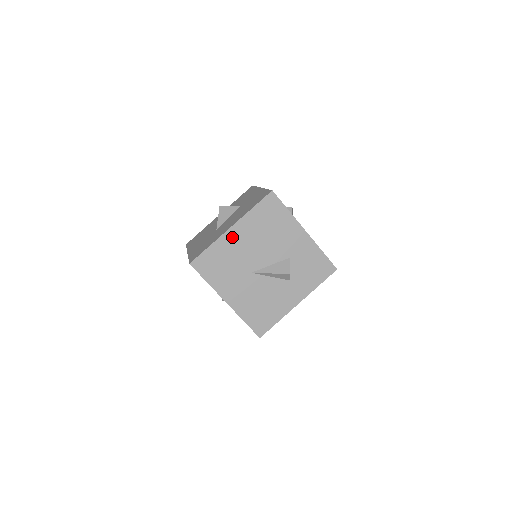
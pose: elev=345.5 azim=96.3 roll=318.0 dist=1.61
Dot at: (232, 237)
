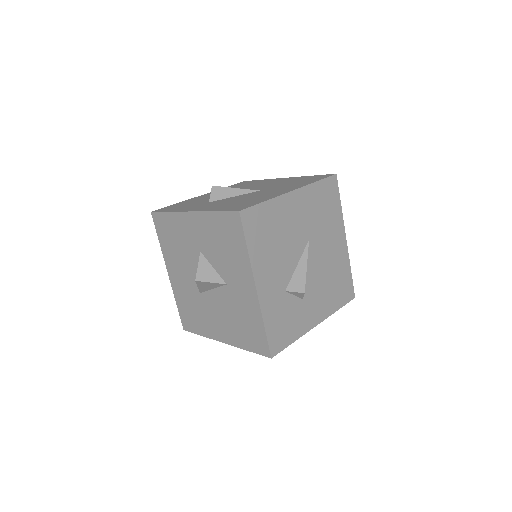
Dot at: occluded
